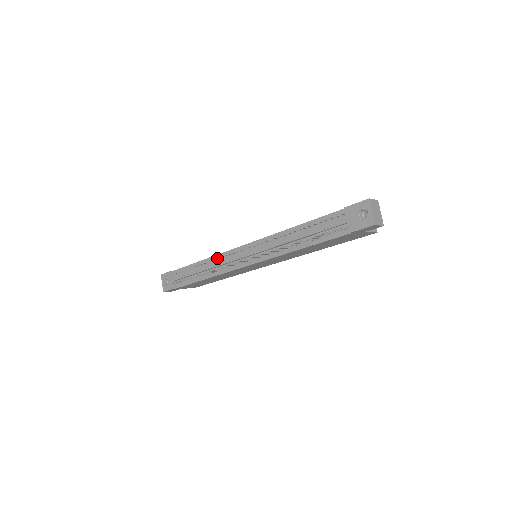
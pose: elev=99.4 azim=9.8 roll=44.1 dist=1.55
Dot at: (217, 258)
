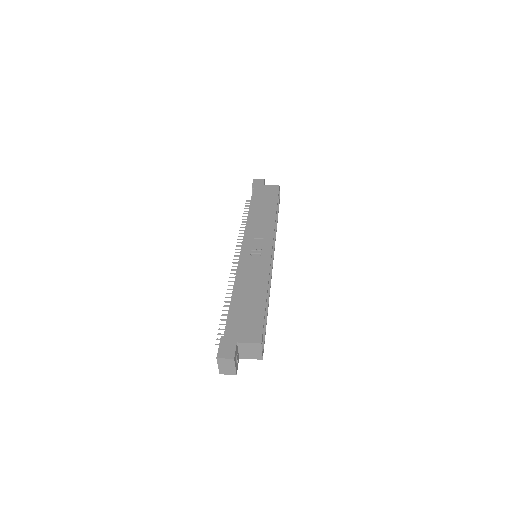
Dot at: occluded
